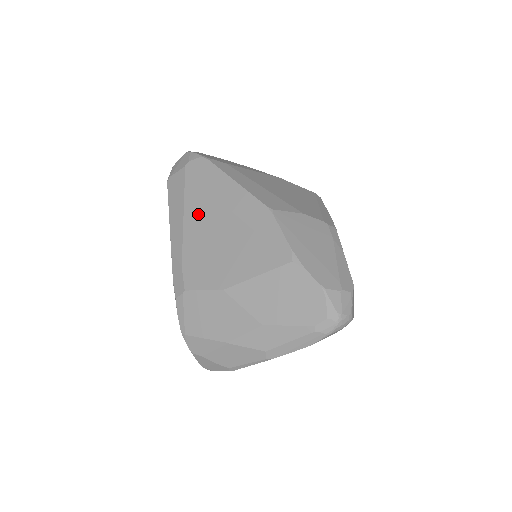
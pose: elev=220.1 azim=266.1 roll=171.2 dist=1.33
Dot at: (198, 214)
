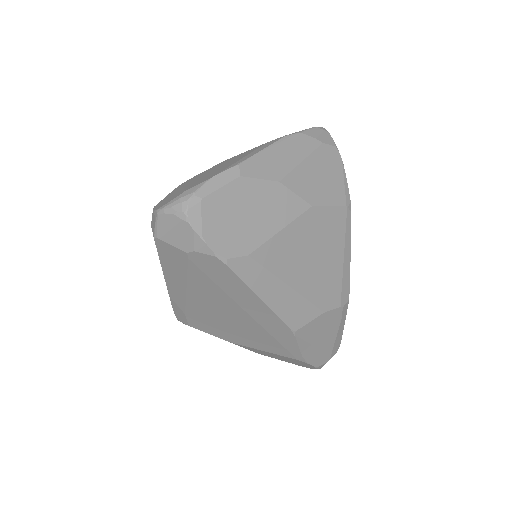
Dot at: (207, 298)
